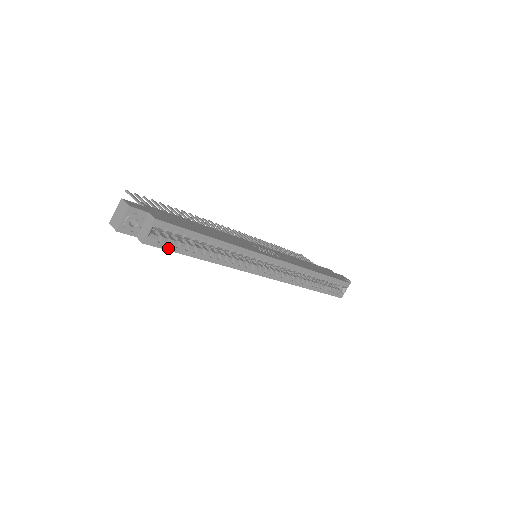
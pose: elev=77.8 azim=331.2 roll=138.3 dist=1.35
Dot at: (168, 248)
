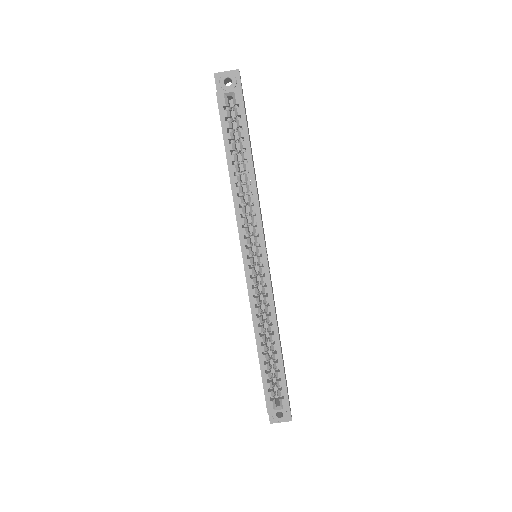
Dot at: (223, 121)
